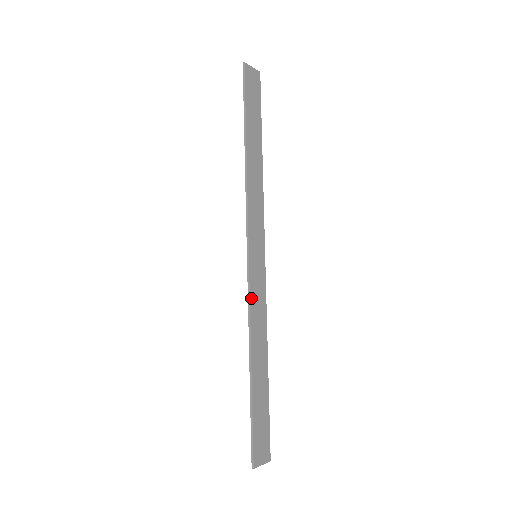
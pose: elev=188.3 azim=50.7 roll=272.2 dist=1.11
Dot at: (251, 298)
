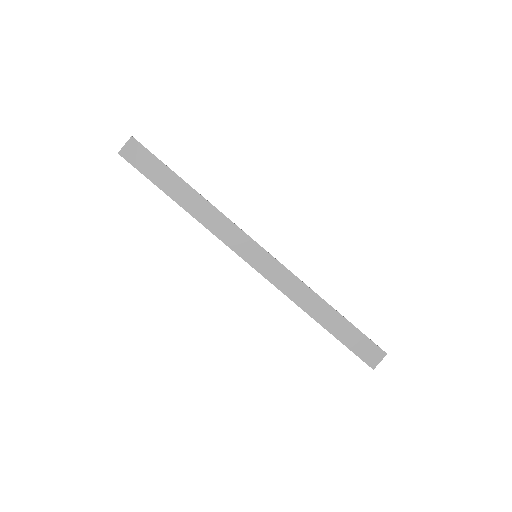
Dot at: (277, 286)
